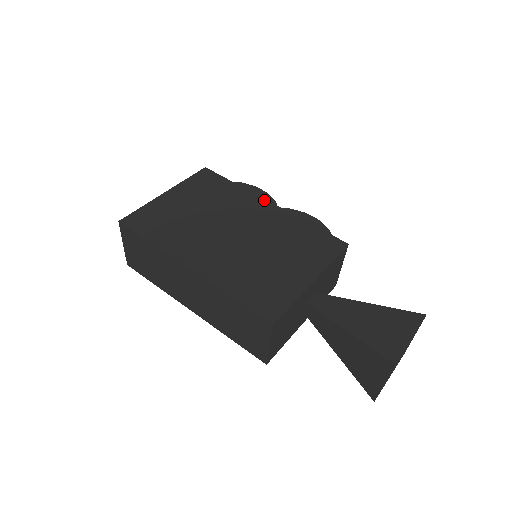
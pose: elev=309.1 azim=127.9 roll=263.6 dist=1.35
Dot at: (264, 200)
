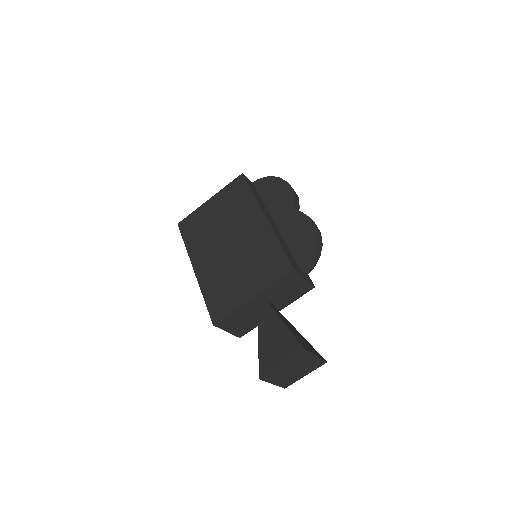
Dot at: (262, 213)
